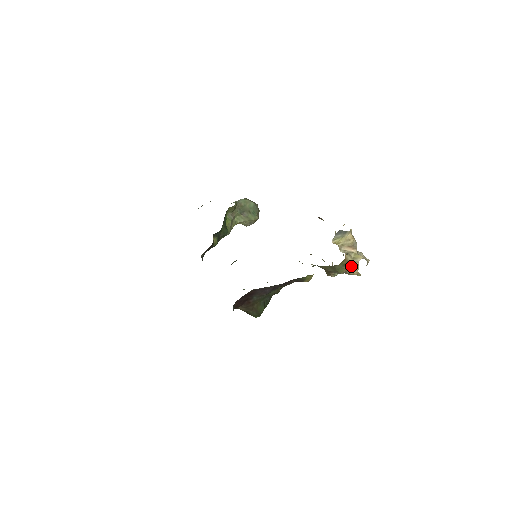
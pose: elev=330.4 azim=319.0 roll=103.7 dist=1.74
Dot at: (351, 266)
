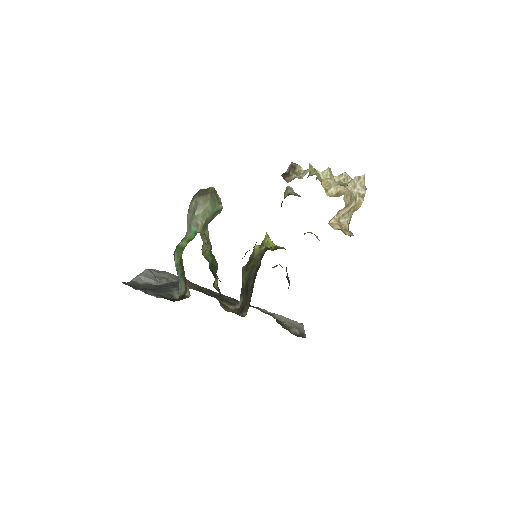
Dot at: occluded
